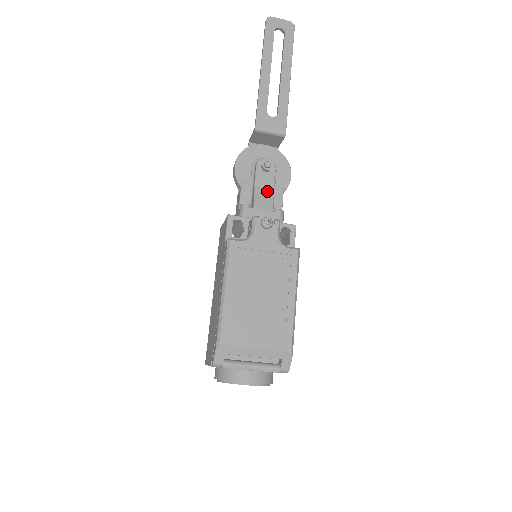
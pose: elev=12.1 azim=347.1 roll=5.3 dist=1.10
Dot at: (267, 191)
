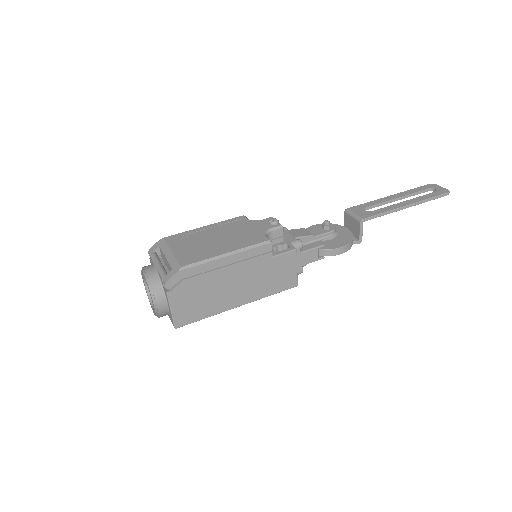
Dot at: (308, 233)
